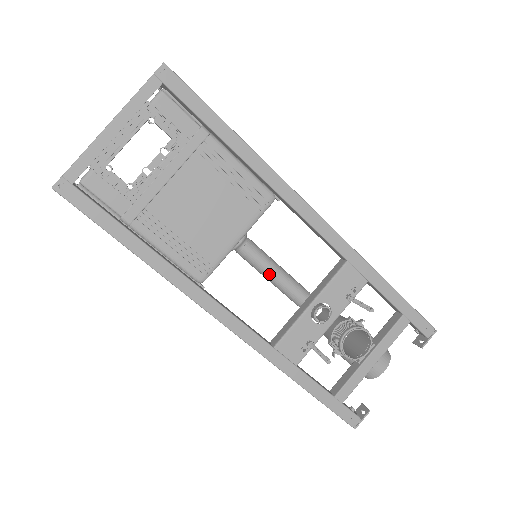
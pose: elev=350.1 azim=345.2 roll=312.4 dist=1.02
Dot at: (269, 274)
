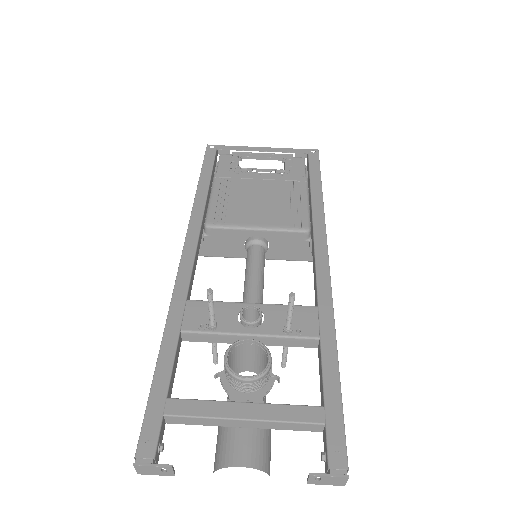
Dot at: (250, 274)
